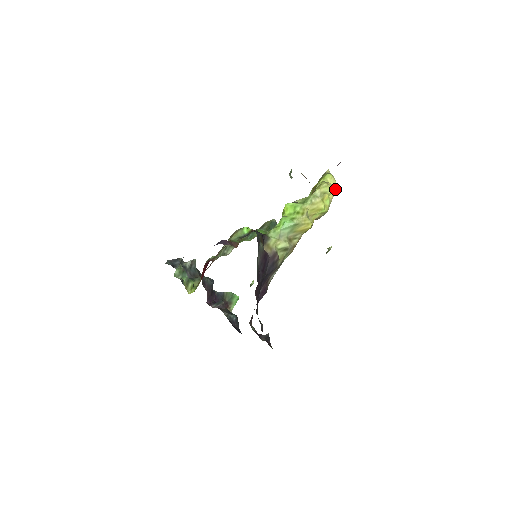
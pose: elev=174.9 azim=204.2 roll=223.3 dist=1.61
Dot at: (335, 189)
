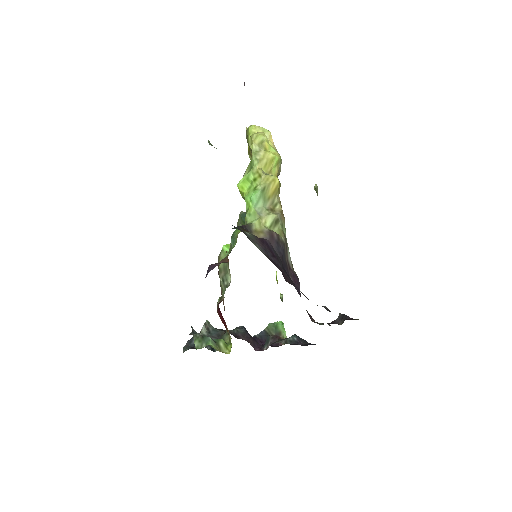
Dot at: (268, 134)
